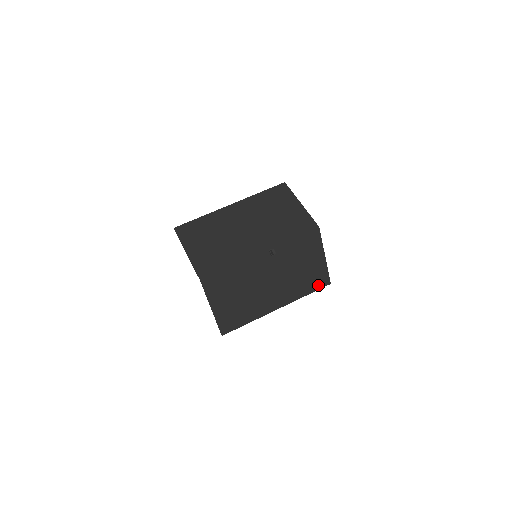
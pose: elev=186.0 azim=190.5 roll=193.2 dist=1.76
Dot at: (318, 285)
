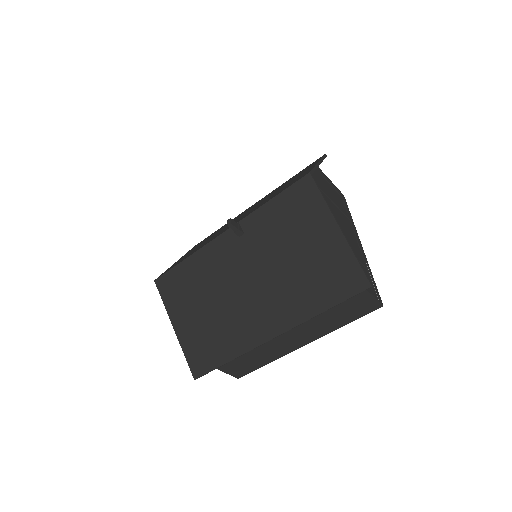
Dot at: (343, 290)
